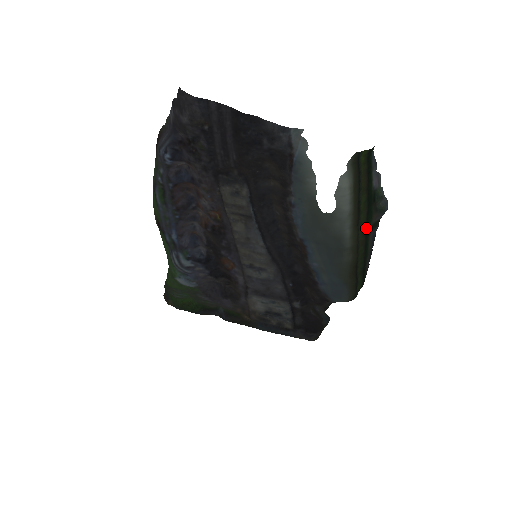
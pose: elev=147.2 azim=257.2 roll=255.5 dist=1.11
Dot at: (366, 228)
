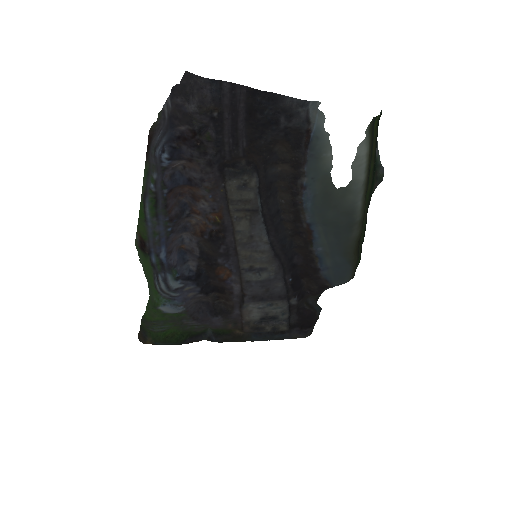
Dot at: (369, 199)
